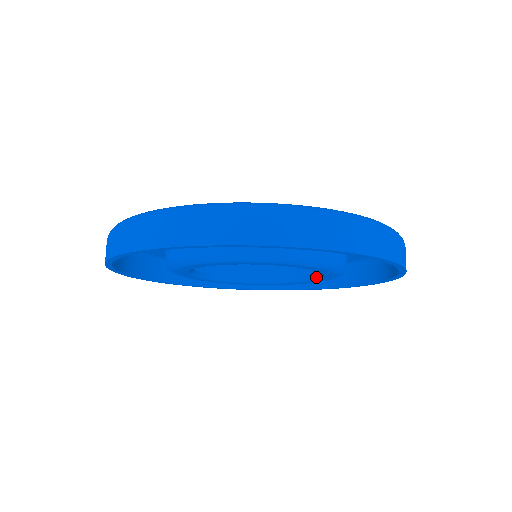
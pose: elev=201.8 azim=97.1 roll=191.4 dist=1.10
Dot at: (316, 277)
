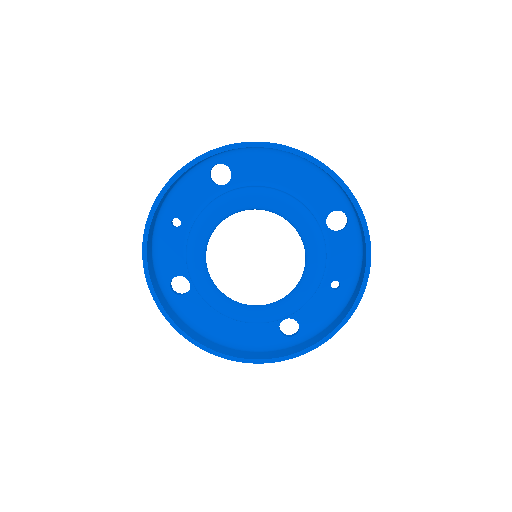
Dot at: (270, 306)
